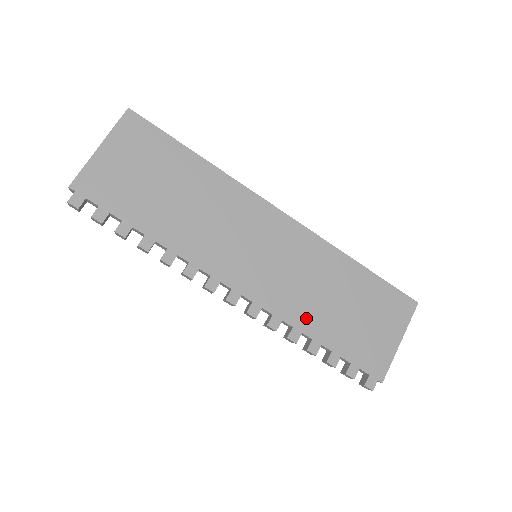
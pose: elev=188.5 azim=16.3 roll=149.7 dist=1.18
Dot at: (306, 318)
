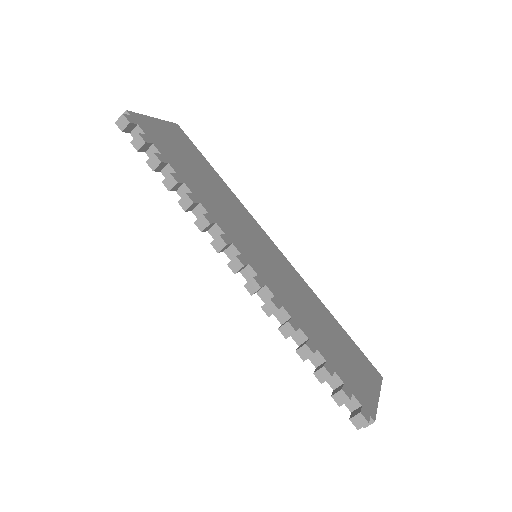
Dot at: (301, 320)
